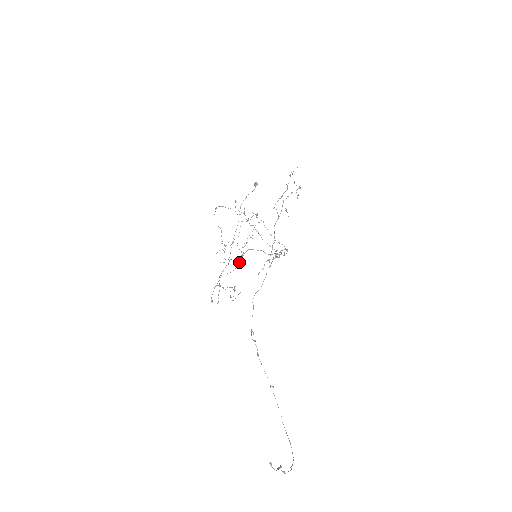
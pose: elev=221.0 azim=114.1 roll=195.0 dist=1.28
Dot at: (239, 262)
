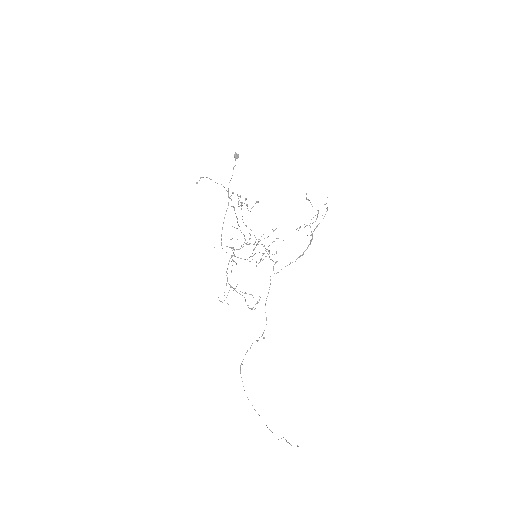
Dot at: (234, 255)
